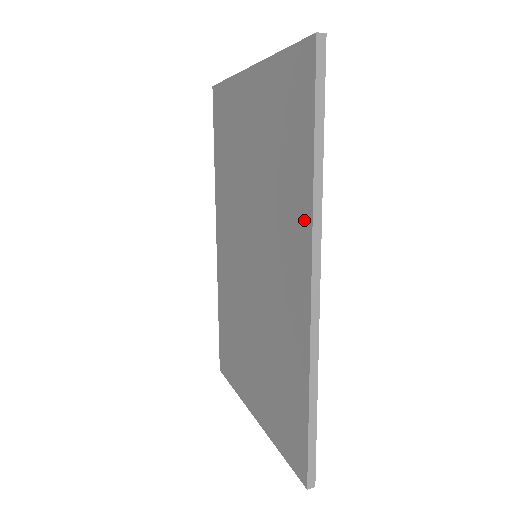
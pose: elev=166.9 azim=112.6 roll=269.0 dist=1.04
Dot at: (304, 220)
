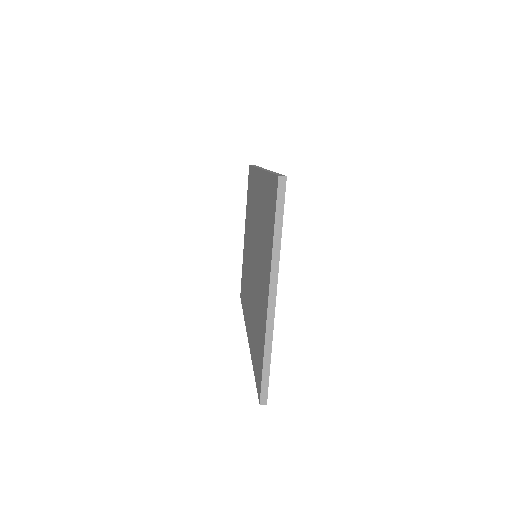
Dot at: (255, 176)
